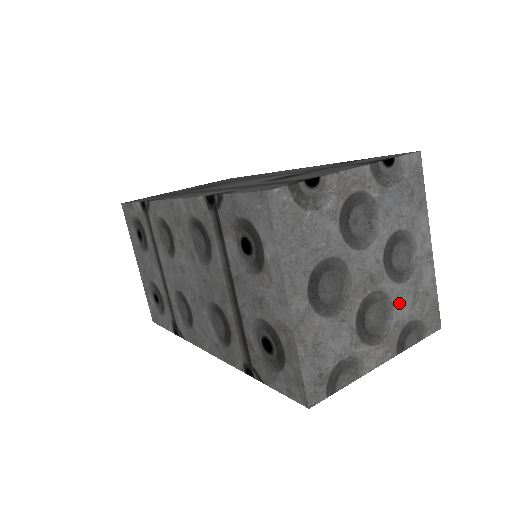
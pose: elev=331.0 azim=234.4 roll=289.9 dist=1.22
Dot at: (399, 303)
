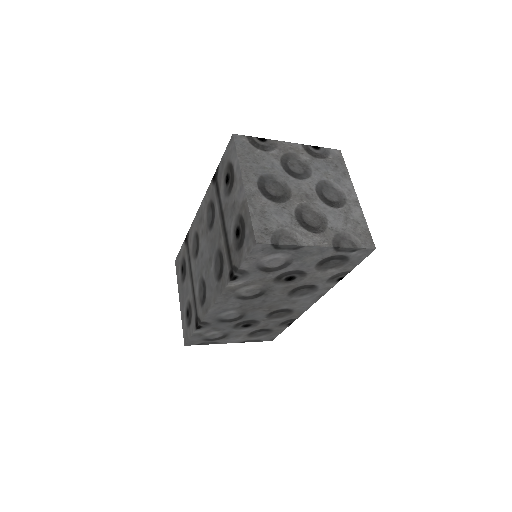
Dot at: (332, 217)
